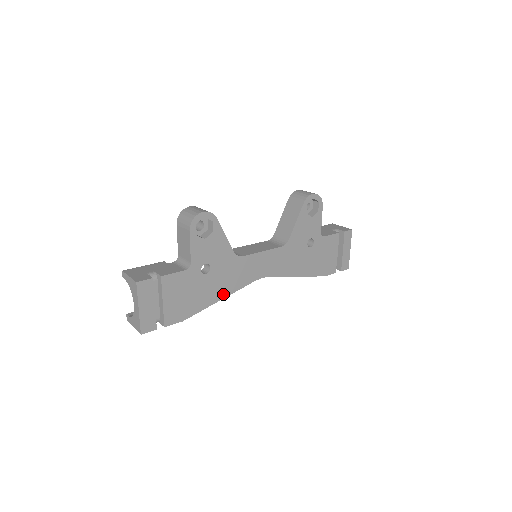
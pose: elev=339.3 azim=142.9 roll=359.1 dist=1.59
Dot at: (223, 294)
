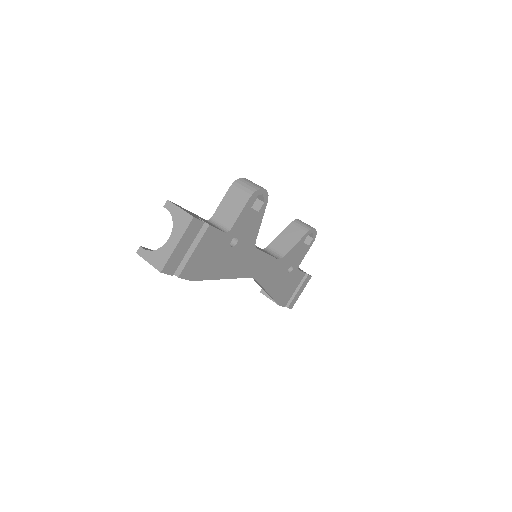
Dot at: (227, 274)
